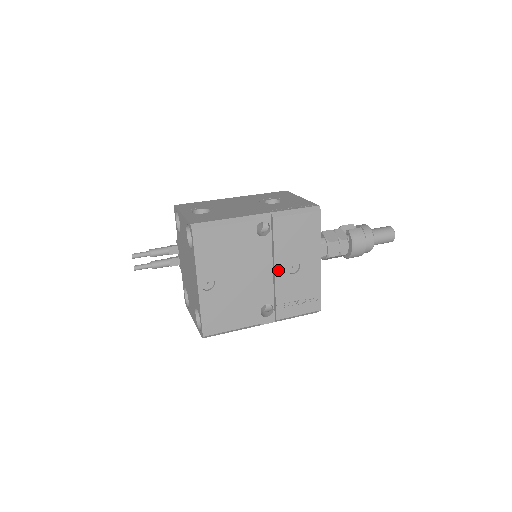
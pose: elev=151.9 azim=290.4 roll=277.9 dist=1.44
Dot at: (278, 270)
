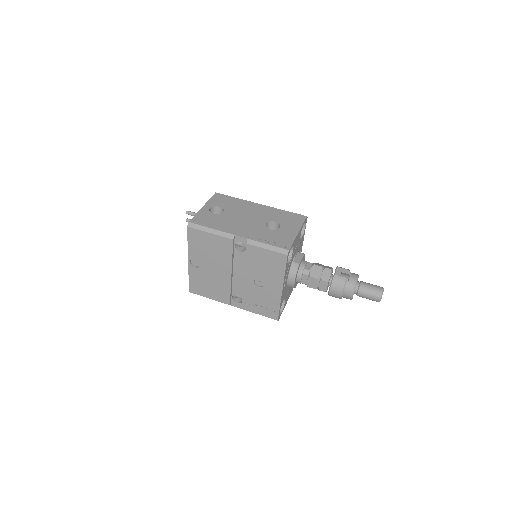
Dot at: (247, 279)
